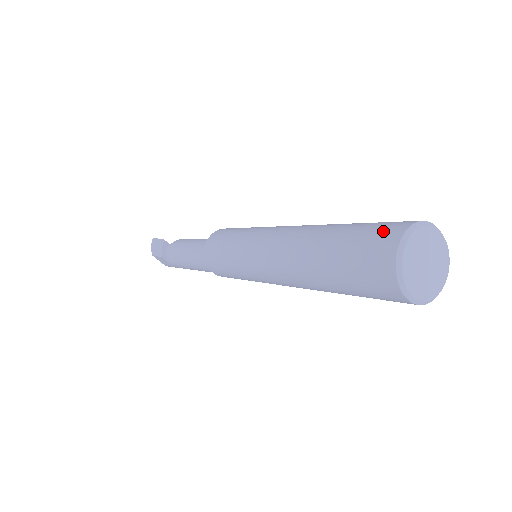
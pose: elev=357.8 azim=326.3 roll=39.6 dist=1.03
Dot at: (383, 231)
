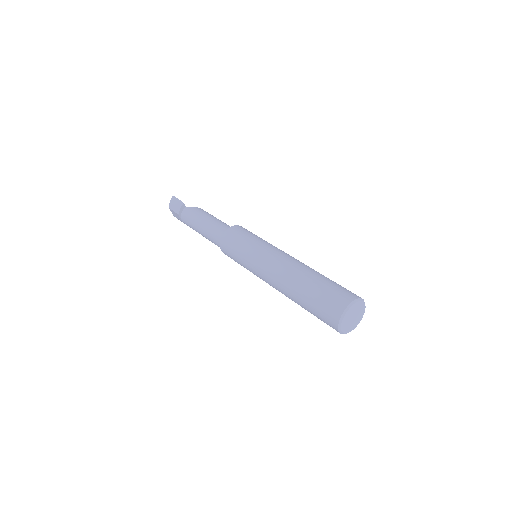
Dot at: (341, 296)
